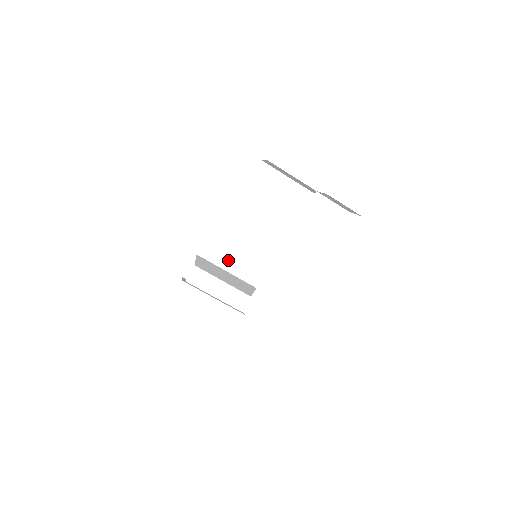
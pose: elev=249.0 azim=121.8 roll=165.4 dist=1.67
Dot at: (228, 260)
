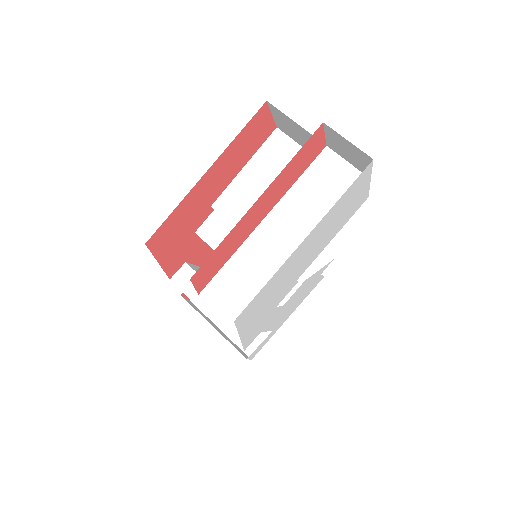
Dot at: occluded
